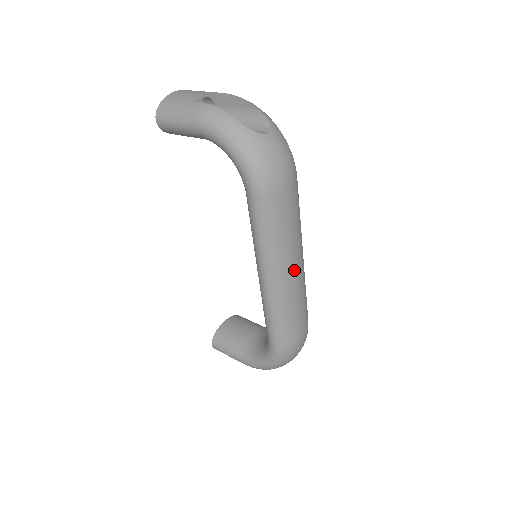
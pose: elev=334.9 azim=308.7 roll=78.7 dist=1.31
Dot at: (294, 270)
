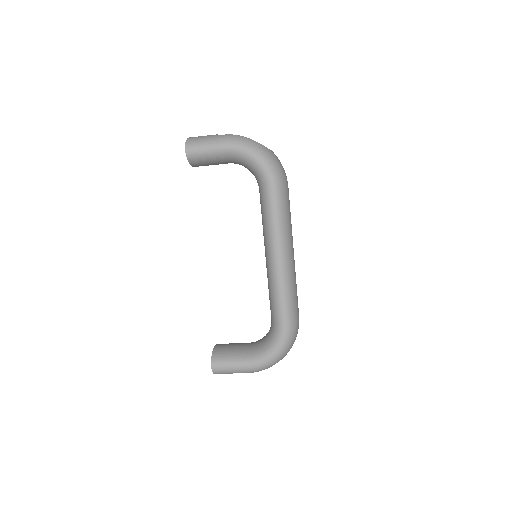
Dot at: (293, 252)
